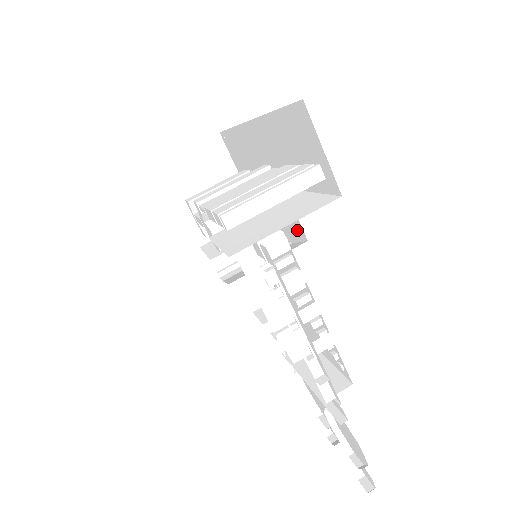
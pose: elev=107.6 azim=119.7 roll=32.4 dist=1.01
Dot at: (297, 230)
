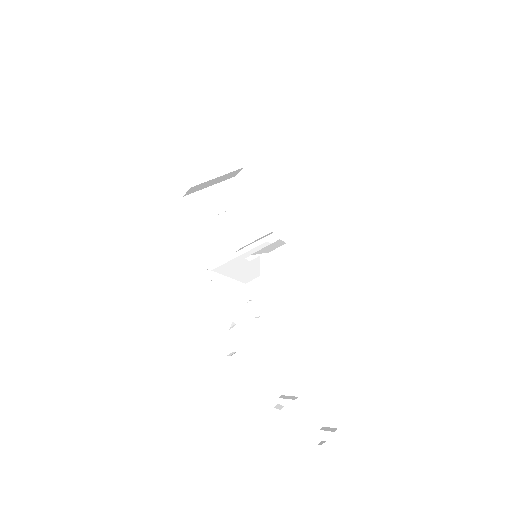
Dot at: occluded
